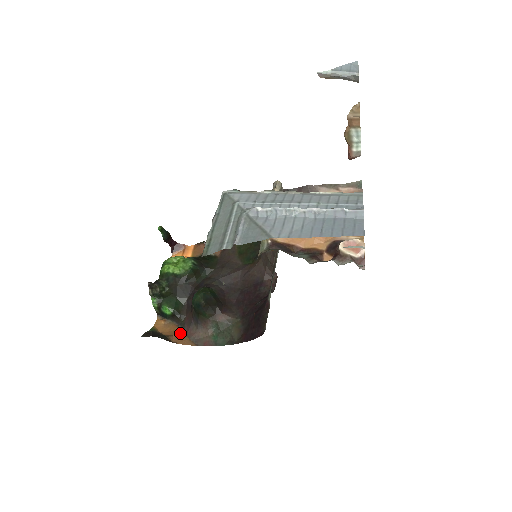
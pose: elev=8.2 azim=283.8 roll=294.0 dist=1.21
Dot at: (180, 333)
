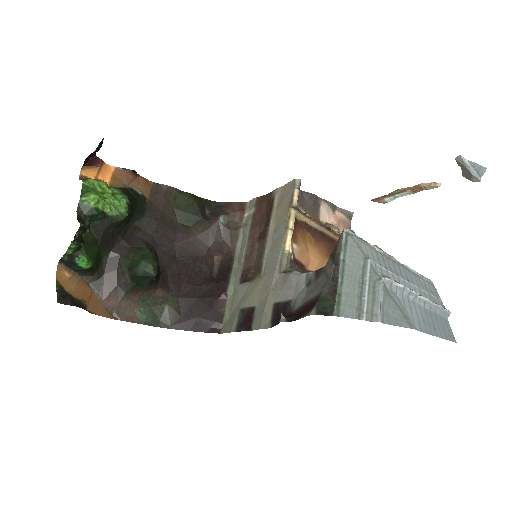
Dot at: (93, 297)
